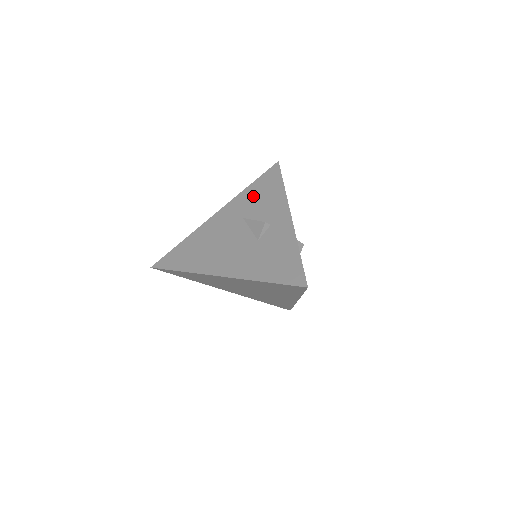
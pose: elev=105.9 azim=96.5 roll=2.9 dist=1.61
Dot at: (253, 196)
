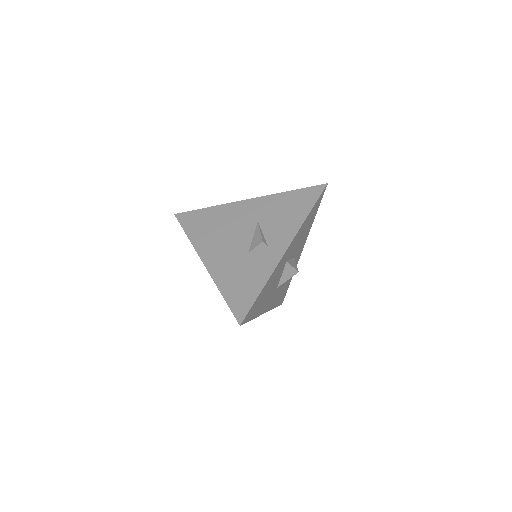
Dot at: (281, 205)
